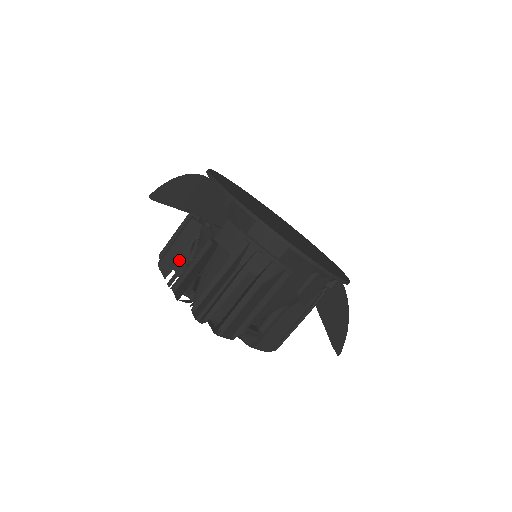
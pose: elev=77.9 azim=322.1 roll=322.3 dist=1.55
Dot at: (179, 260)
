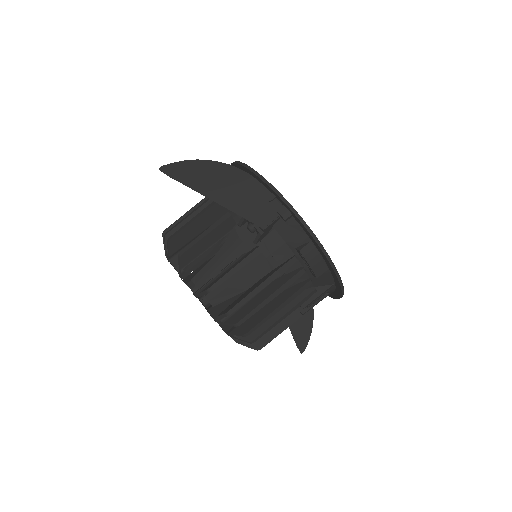
Dot at: occluded
